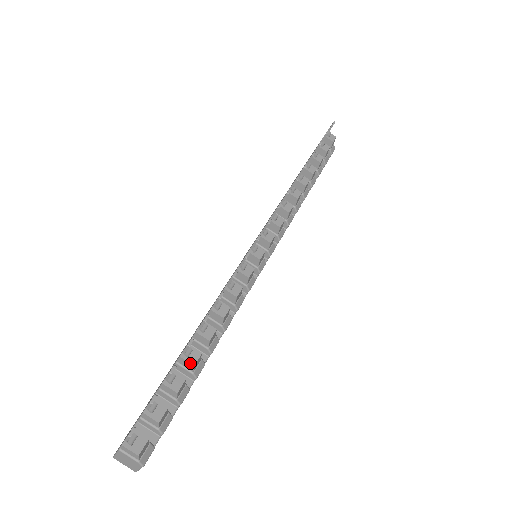
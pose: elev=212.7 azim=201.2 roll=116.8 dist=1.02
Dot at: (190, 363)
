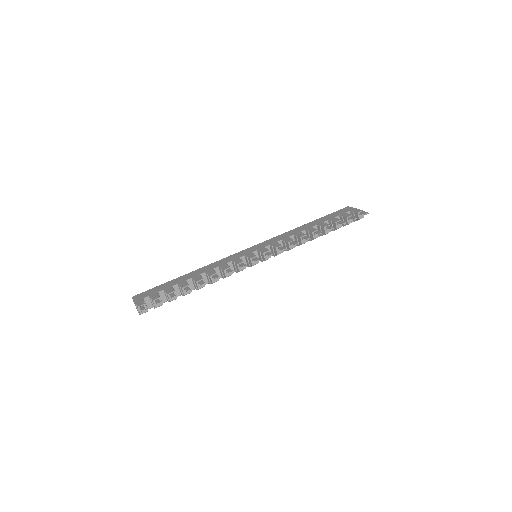
Dot at: (184, 293)
